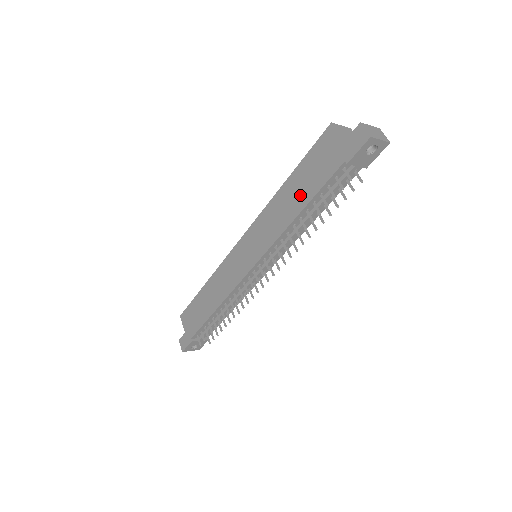
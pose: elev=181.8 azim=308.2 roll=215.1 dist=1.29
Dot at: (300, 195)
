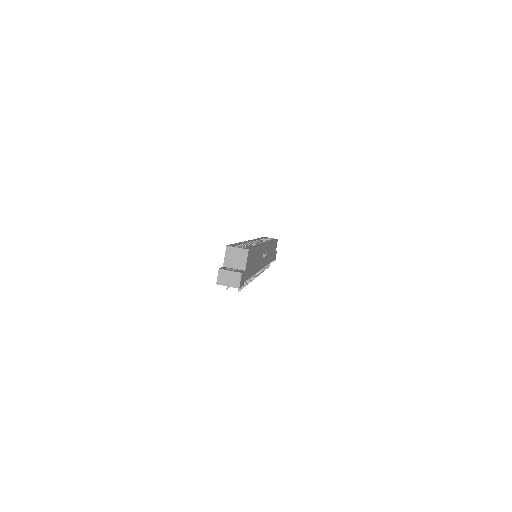
Dot at: occluded
